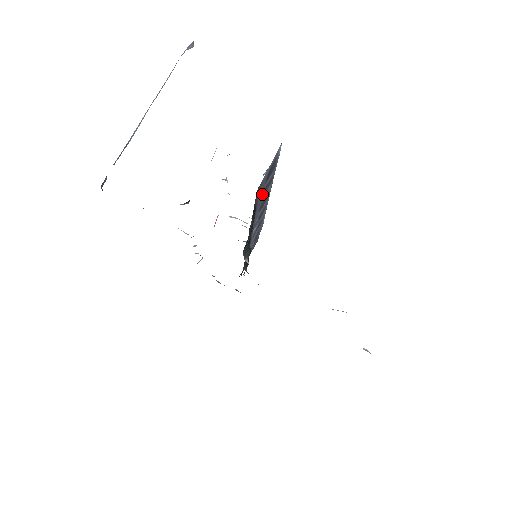
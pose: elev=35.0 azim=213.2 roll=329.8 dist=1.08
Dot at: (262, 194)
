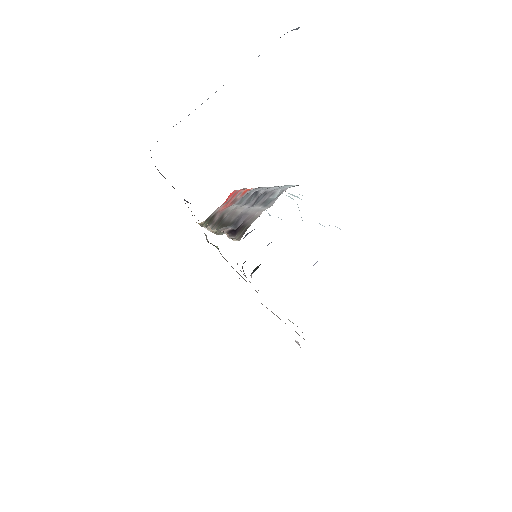
Dot at: occluded
